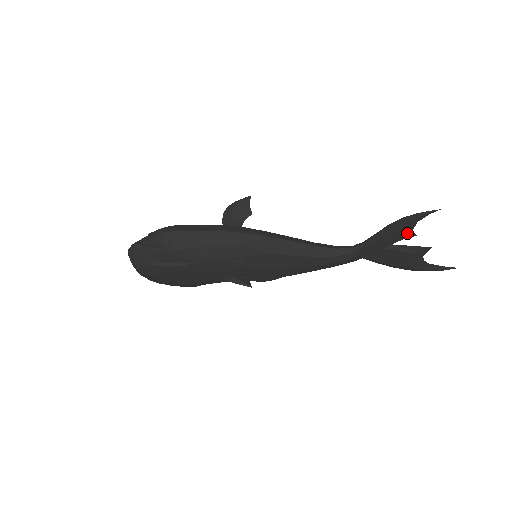
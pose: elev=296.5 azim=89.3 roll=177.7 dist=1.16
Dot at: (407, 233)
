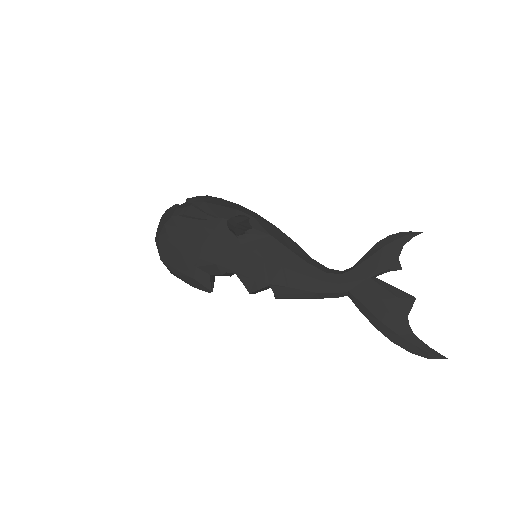
Dot at: (393, 259)
